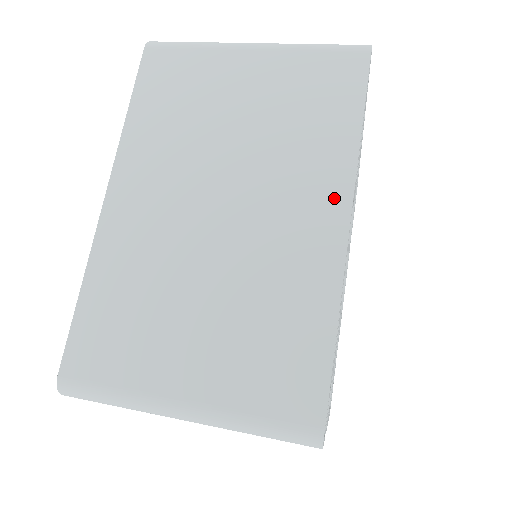
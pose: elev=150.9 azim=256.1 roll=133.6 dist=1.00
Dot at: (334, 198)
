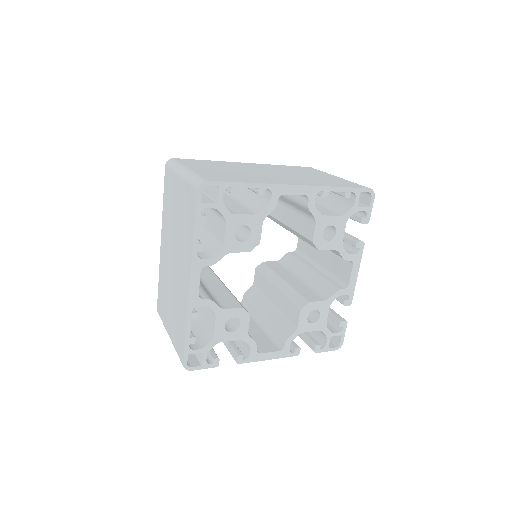
Dot at: (188, 270)
